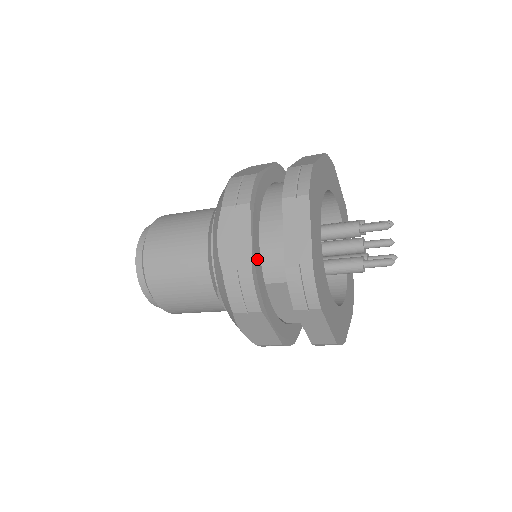
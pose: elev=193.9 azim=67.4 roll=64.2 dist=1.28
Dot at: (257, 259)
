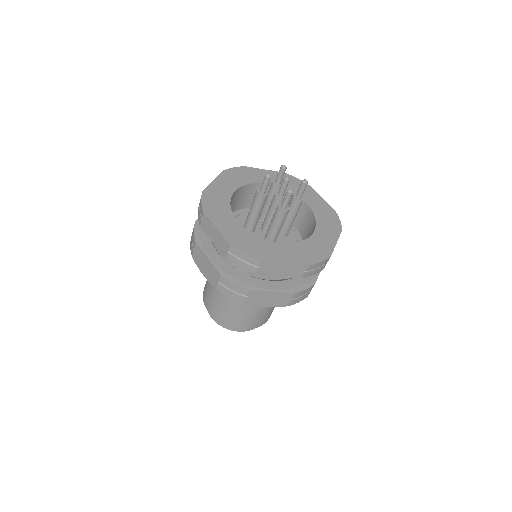
Dot at: (223, 265)
